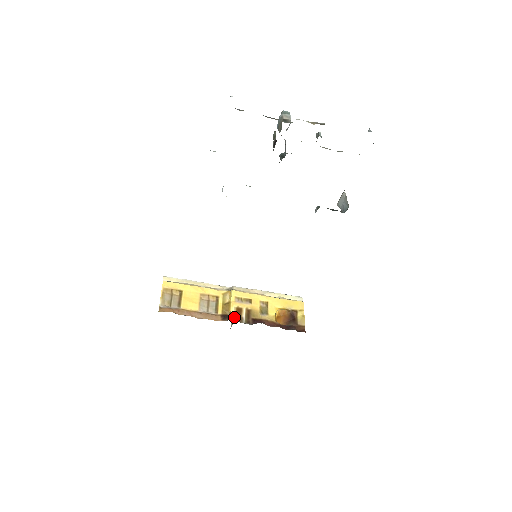
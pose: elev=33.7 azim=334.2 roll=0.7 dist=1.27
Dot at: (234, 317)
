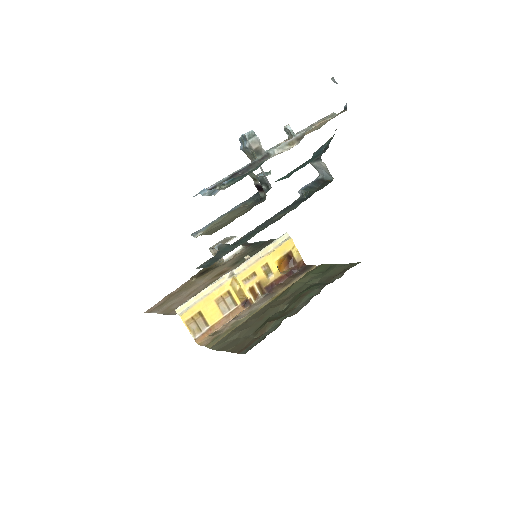
Dot at: (252, 299)
